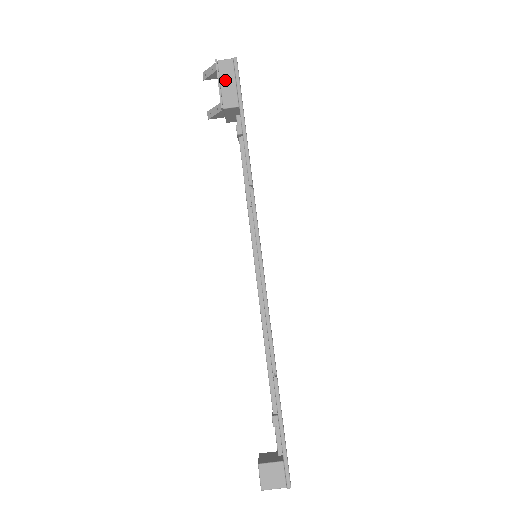
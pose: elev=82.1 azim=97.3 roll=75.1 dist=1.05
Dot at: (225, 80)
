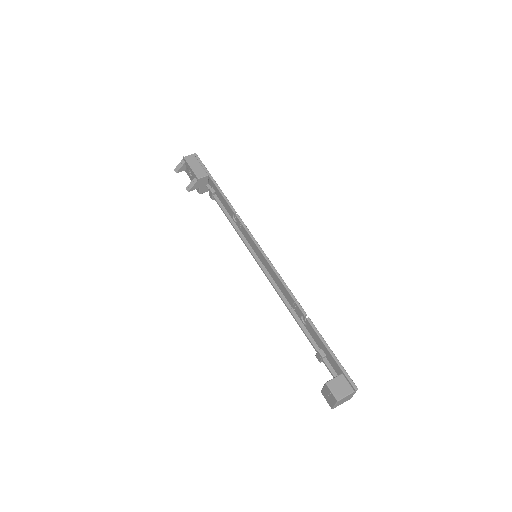
Dot at: (193, 165)
